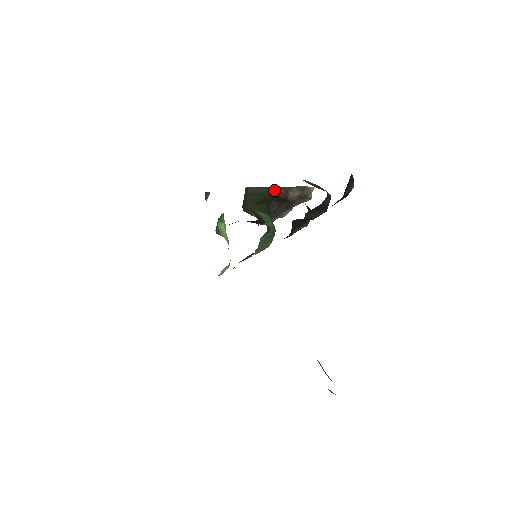
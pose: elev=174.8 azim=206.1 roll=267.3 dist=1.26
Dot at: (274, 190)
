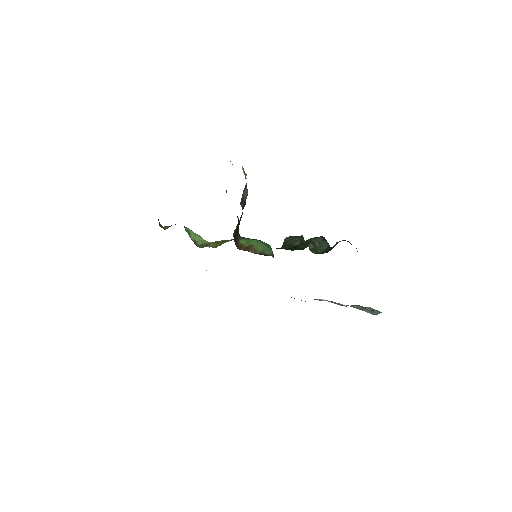
Dot at: occluded
